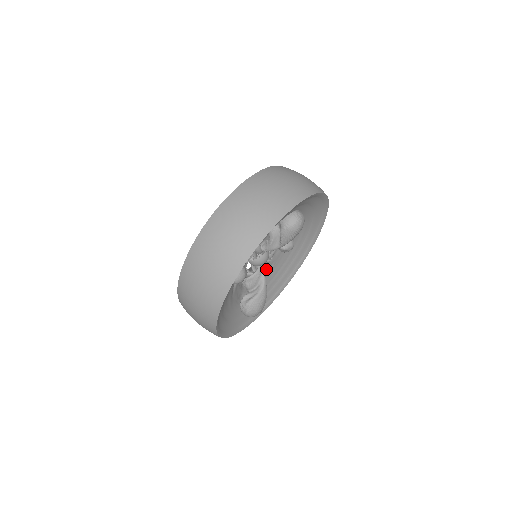
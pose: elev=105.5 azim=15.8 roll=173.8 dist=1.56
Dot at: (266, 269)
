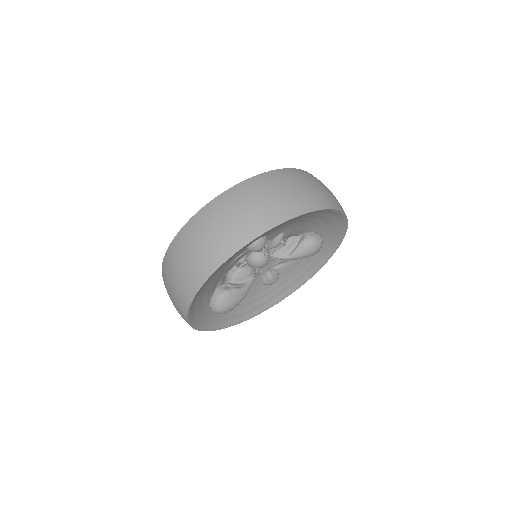
Dot at: occluded
